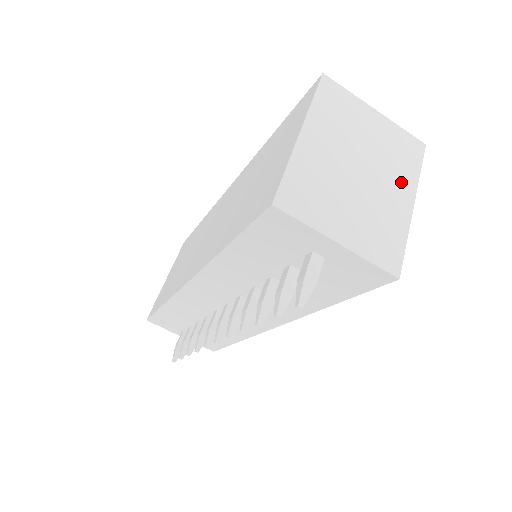
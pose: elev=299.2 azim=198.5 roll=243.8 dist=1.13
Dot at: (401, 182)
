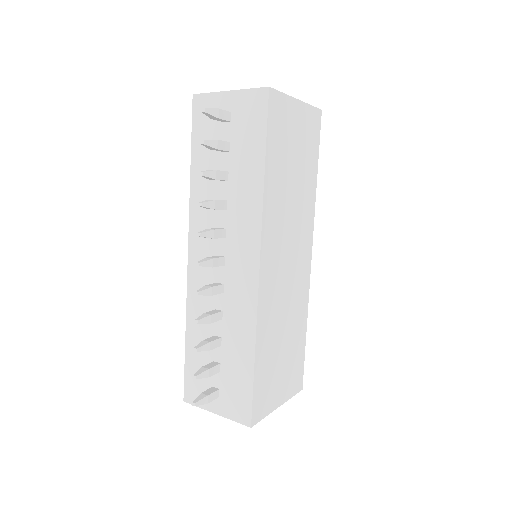
Dot at: occluded
